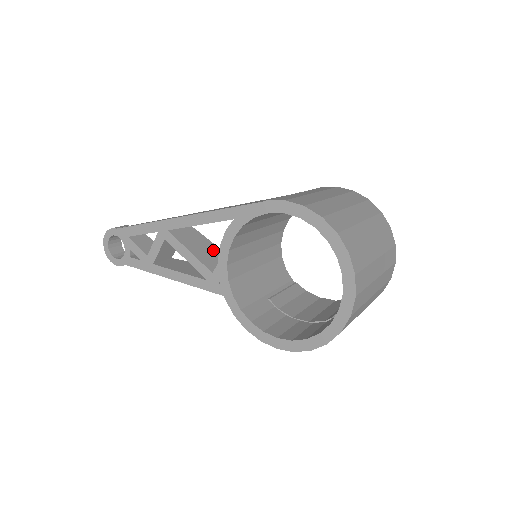
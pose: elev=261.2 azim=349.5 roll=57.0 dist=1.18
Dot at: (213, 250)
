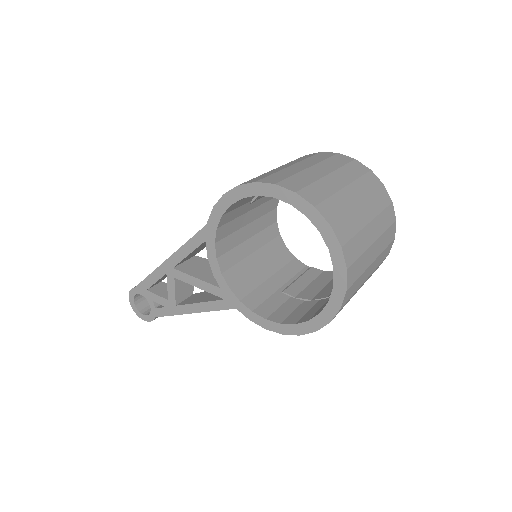
Dot at: occluded
